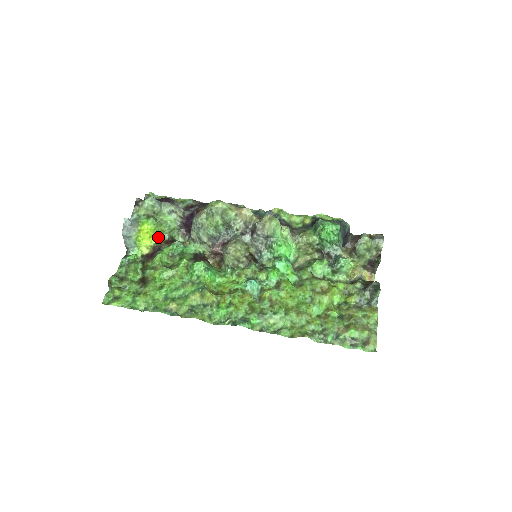
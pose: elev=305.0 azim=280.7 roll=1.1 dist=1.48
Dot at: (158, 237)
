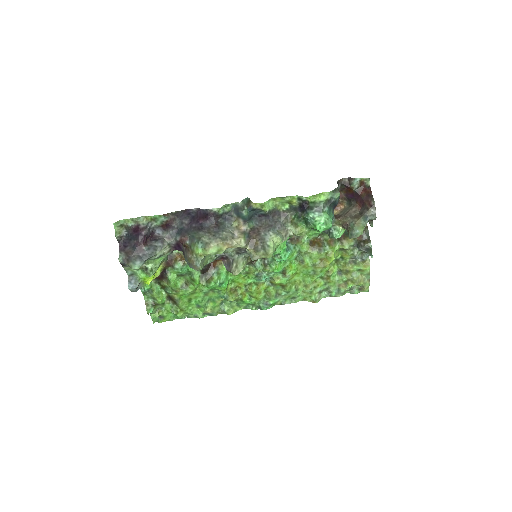
Dot at: occluded
